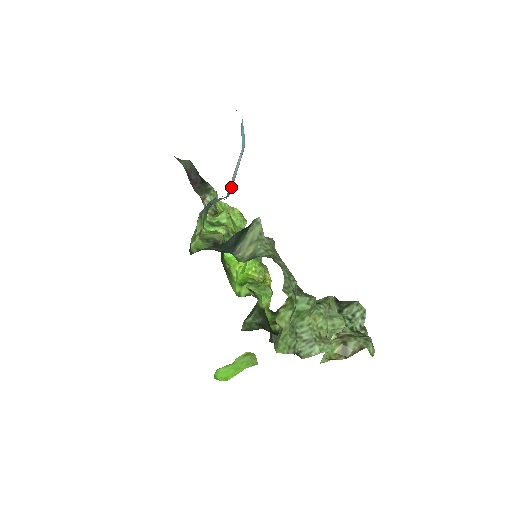
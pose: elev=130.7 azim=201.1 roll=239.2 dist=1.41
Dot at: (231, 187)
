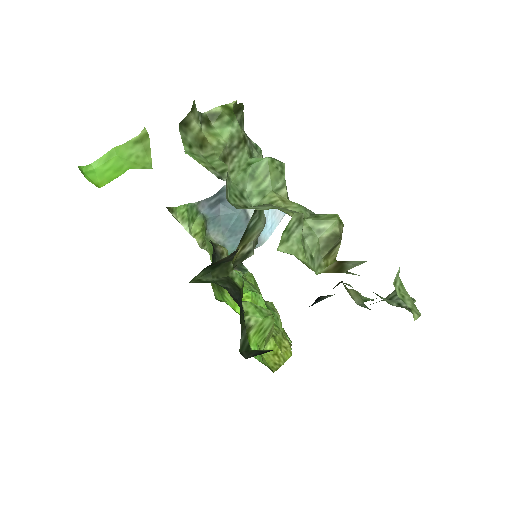
Dot at: (251, 211)
